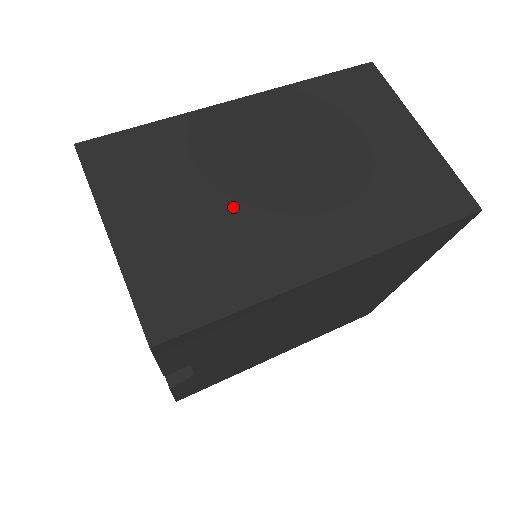
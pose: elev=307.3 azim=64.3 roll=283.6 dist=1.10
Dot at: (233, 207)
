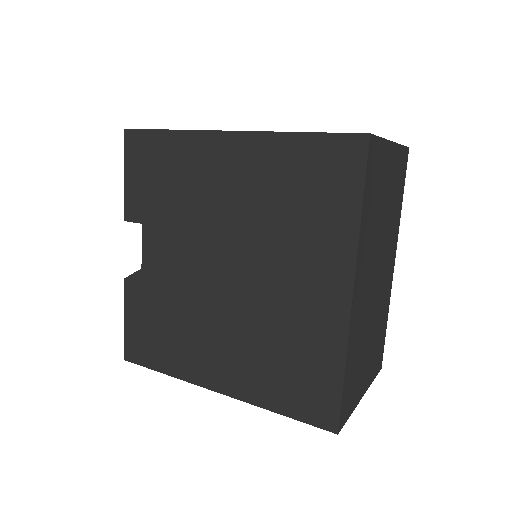
Dot at: occluded
